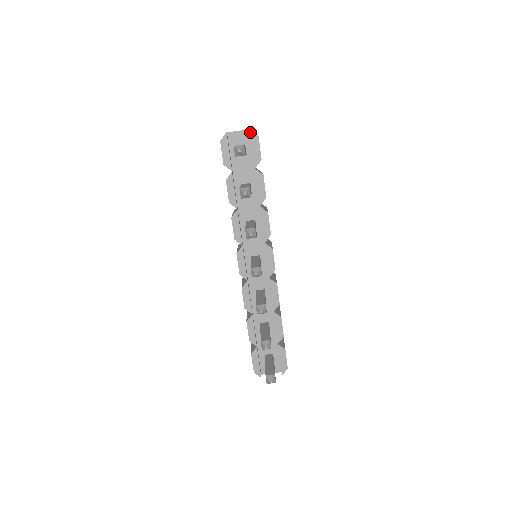
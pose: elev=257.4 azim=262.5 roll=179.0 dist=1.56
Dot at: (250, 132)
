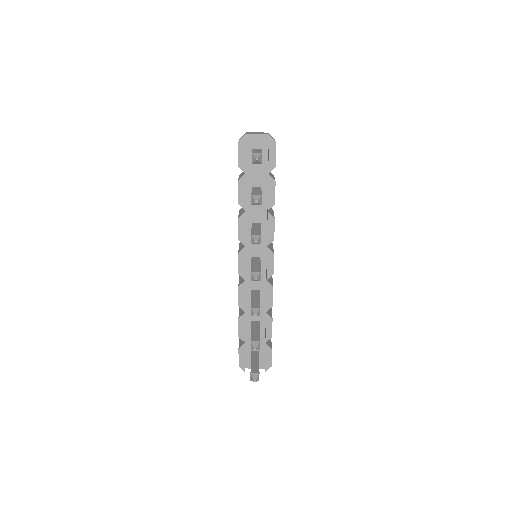
Dot at: (269, 137)
